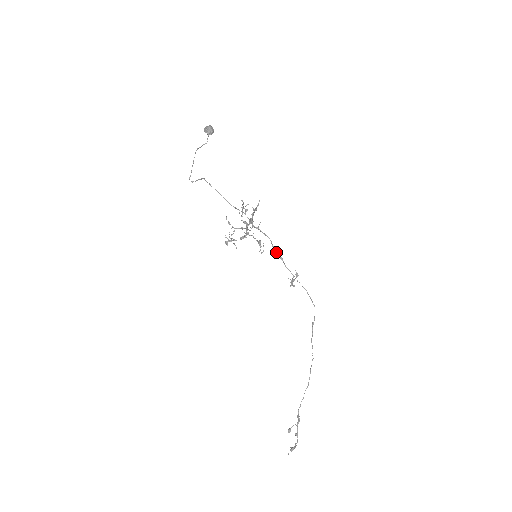
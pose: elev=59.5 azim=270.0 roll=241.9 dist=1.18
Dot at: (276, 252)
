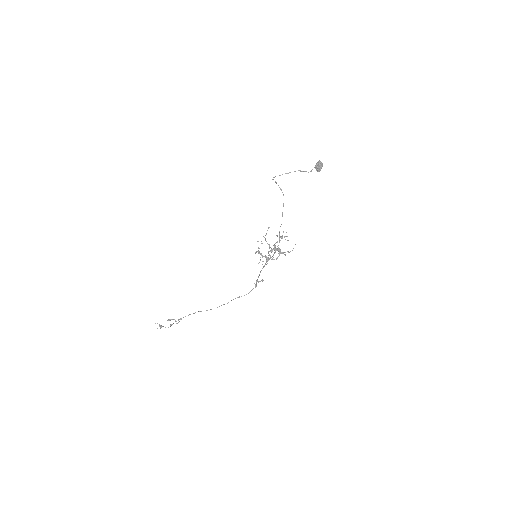
Dot at: occluded
